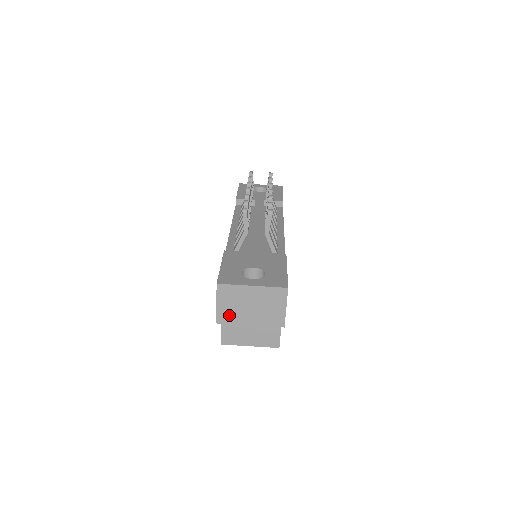
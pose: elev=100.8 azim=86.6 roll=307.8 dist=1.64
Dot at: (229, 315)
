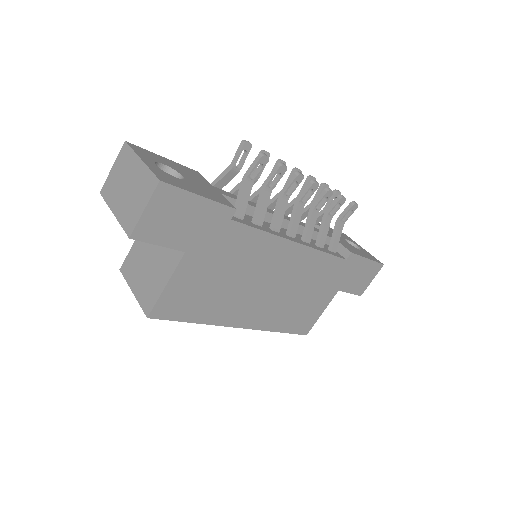
Dot at: (111, 188)
